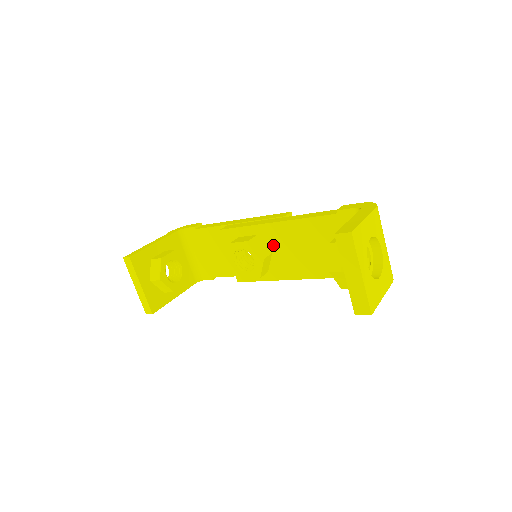
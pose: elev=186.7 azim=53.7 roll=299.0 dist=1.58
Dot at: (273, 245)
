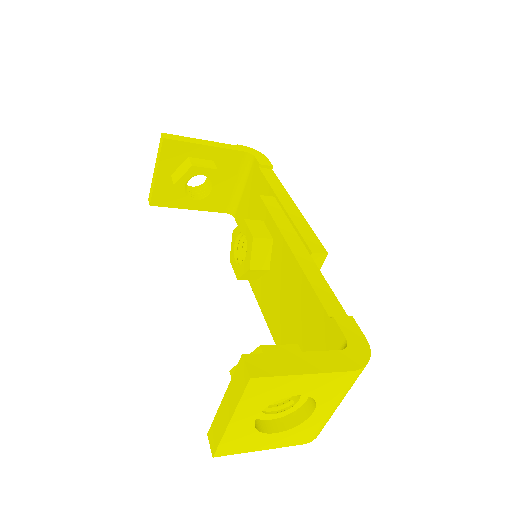
Dot at: (275, 265)
